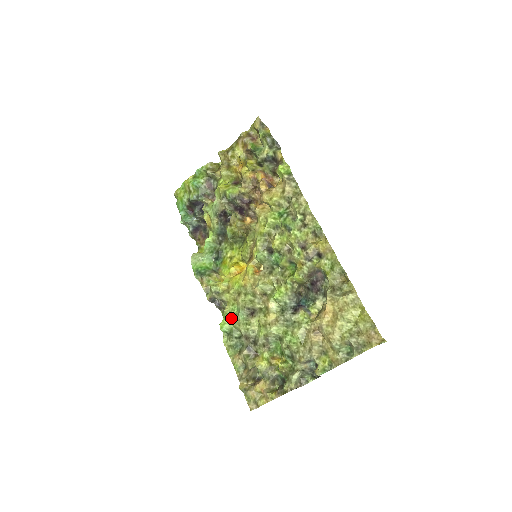
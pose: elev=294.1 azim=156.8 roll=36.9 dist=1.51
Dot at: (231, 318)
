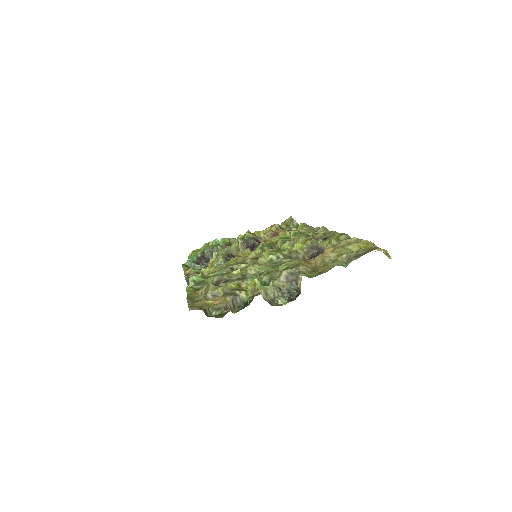
Dot at: (206, 277)
